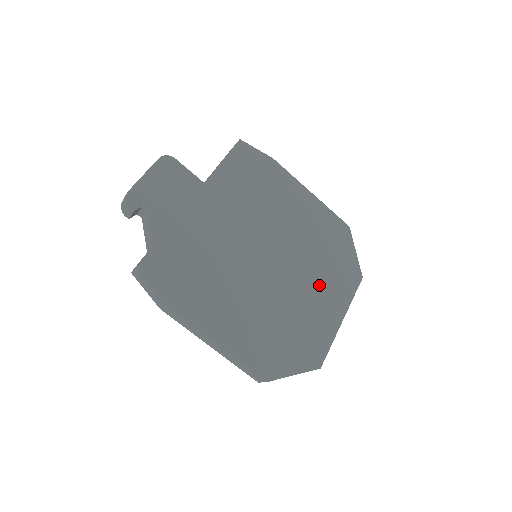
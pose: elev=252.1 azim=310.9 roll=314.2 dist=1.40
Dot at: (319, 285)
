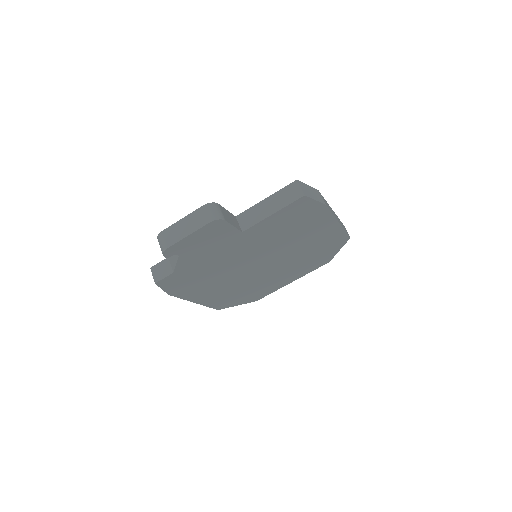
Dot at: (291, 270)
